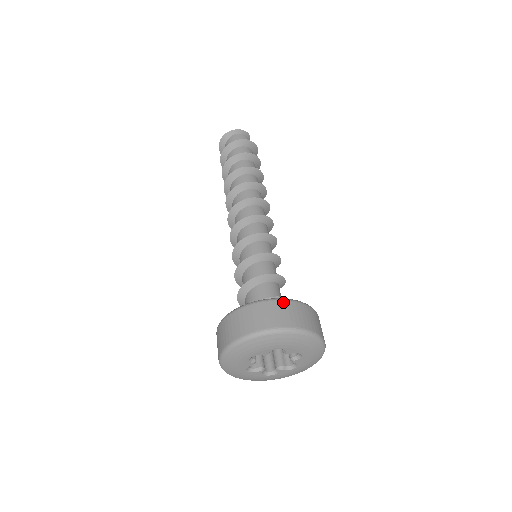
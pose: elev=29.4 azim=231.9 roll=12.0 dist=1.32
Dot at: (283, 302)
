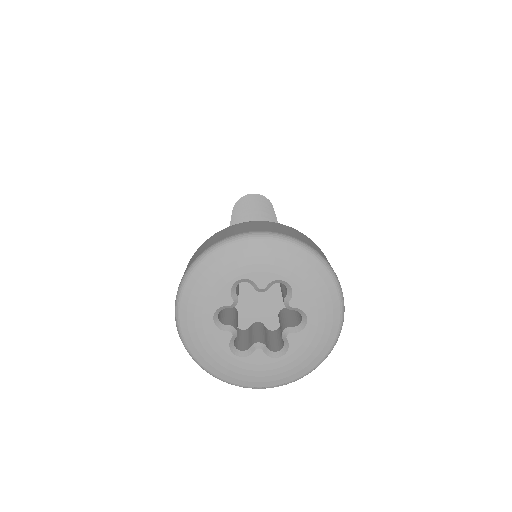
Dot at: (229, 227)
